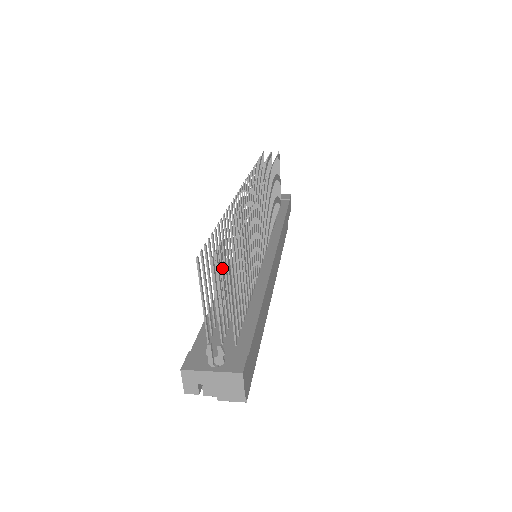
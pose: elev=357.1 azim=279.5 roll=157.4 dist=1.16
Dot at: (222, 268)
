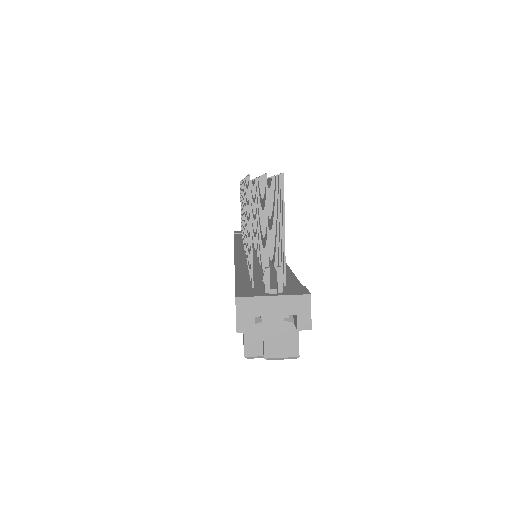
Dot at: occluded
